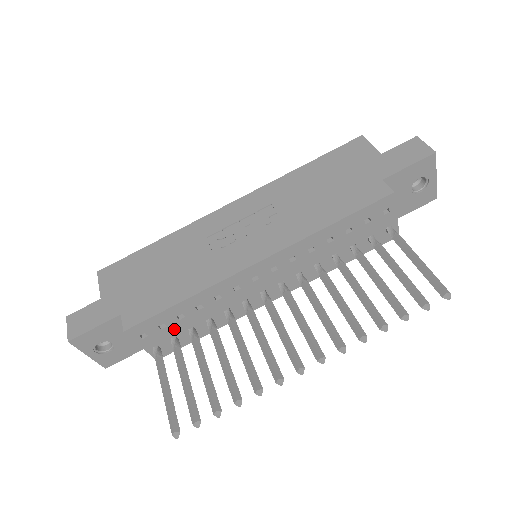
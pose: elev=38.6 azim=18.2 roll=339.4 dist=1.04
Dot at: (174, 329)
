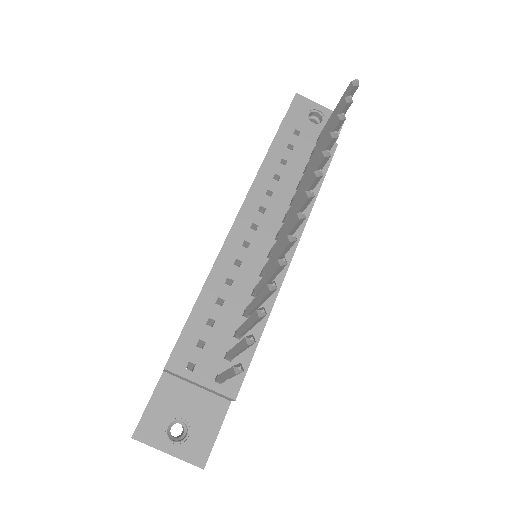
Dot at: (217, 343)
